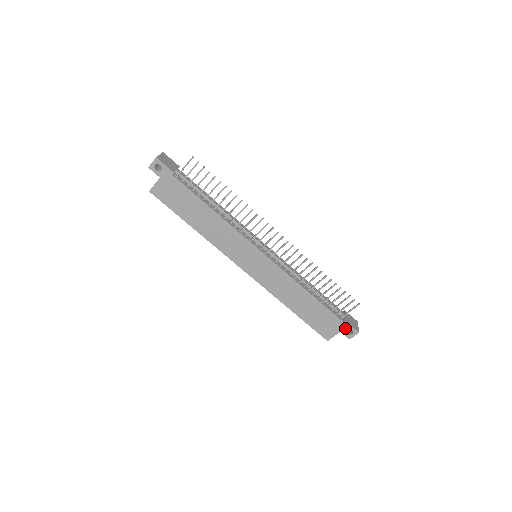
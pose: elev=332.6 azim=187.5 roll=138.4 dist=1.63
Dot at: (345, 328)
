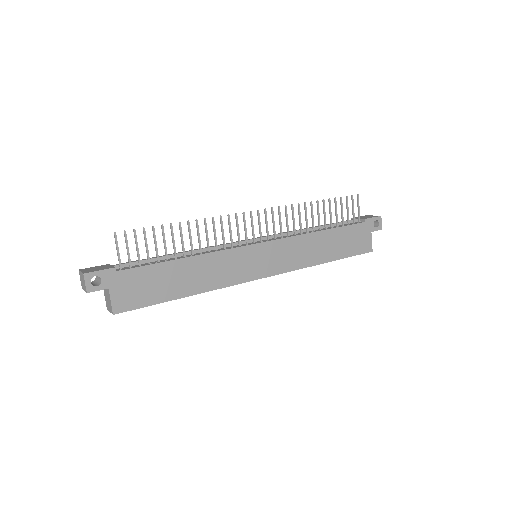
Dot at: (371, 225)
